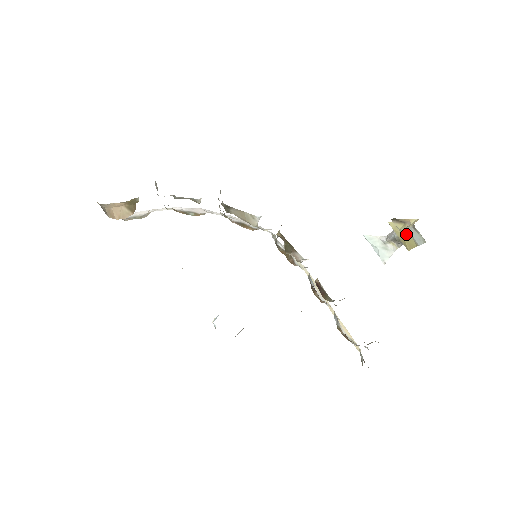
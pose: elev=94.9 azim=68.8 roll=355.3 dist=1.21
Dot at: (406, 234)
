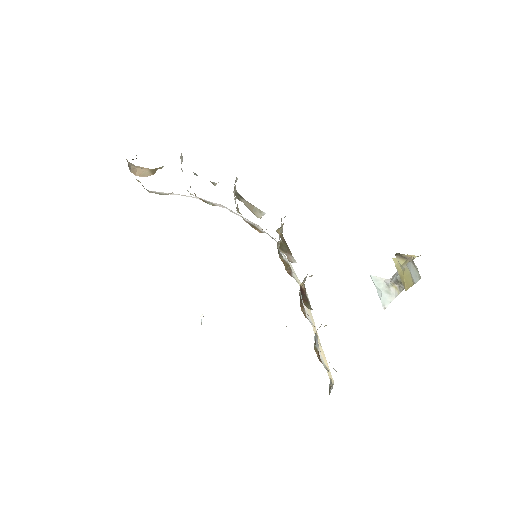
Dot at: (406, 271)
